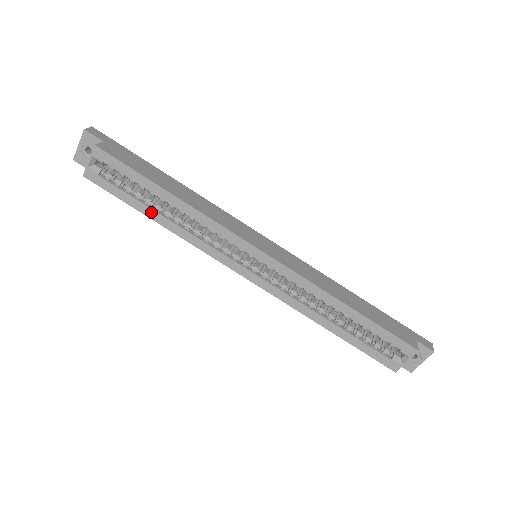
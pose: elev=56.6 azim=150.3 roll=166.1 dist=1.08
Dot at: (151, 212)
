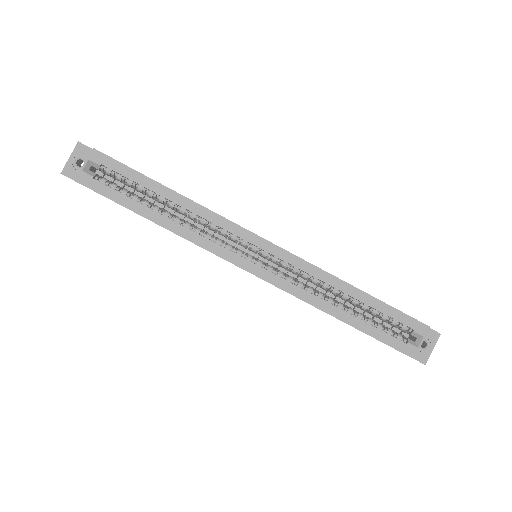
Dot at: (149, 212)
